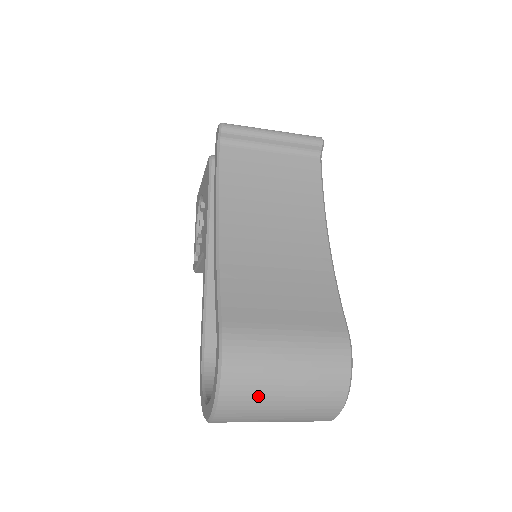
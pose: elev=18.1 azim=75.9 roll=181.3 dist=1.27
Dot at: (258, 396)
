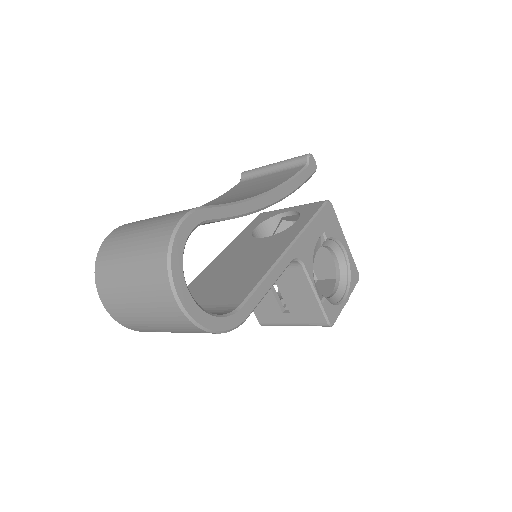
Dot at: (115, 254)
